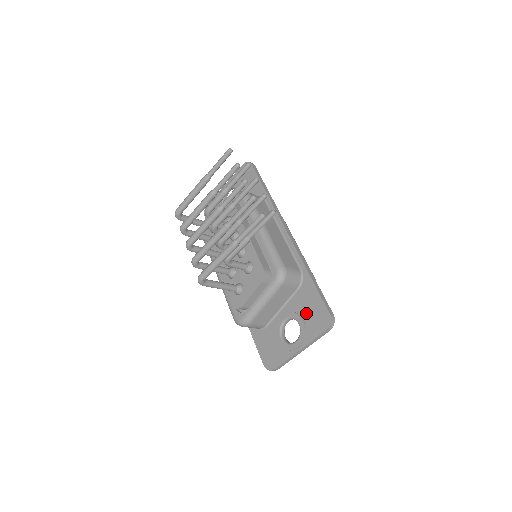
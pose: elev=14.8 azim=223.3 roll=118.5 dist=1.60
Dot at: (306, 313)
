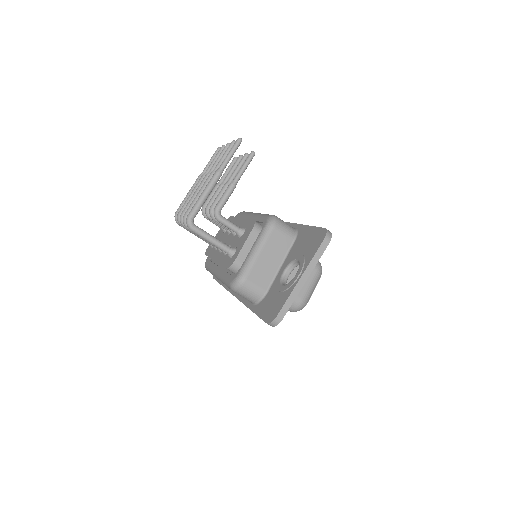
Dot at: (303, 248)
